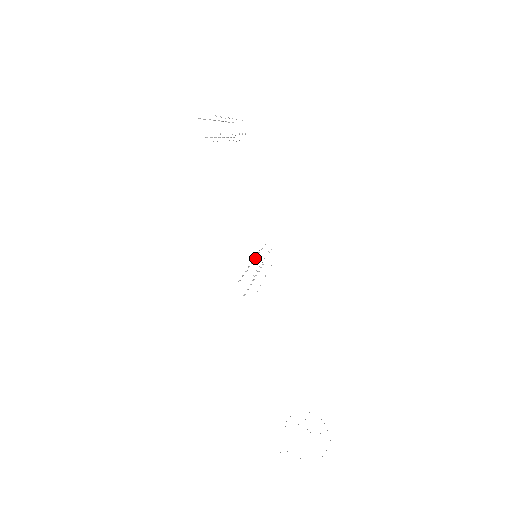
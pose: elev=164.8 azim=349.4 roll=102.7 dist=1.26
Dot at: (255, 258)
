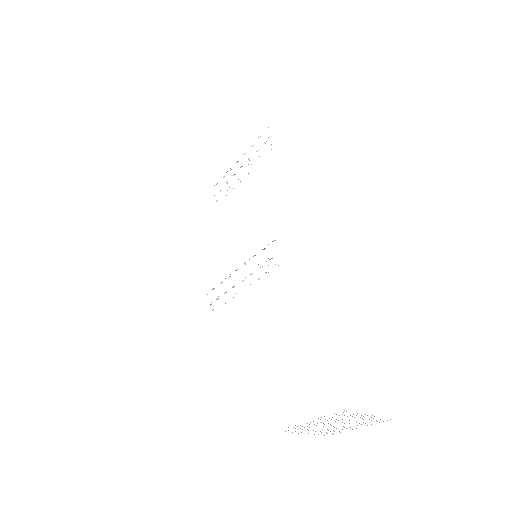
Dot at: occluded
